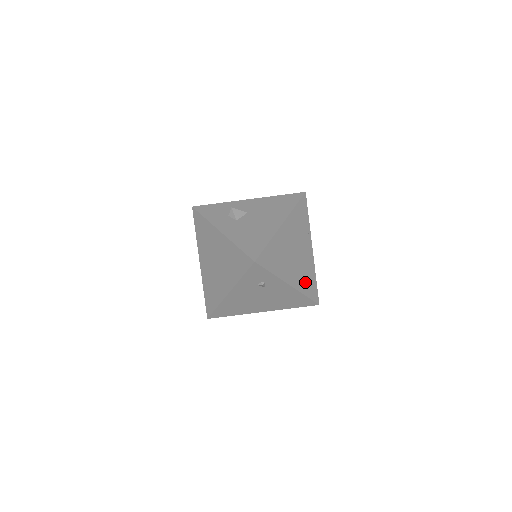
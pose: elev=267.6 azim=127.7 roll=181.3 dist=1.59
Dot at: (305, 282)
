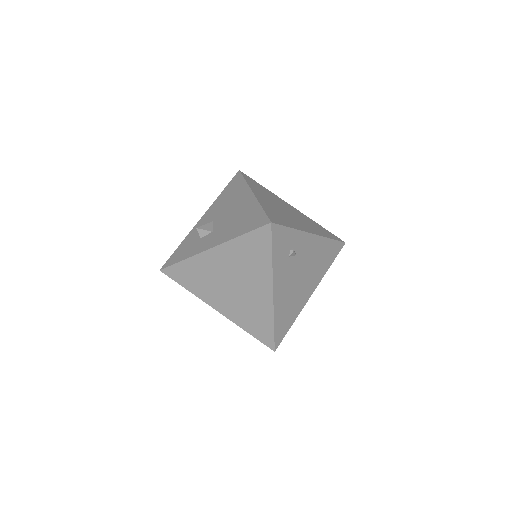
Dot at: (318, 230)
